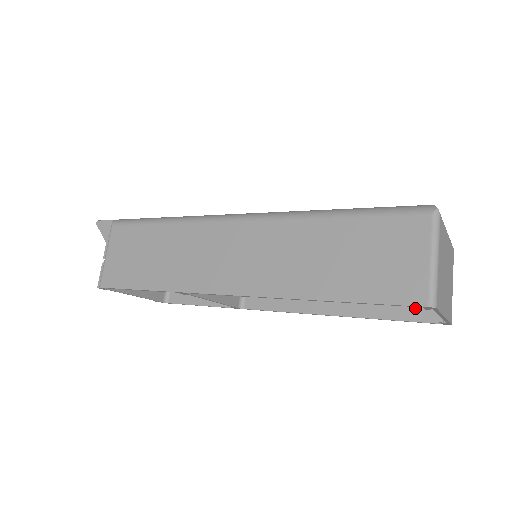
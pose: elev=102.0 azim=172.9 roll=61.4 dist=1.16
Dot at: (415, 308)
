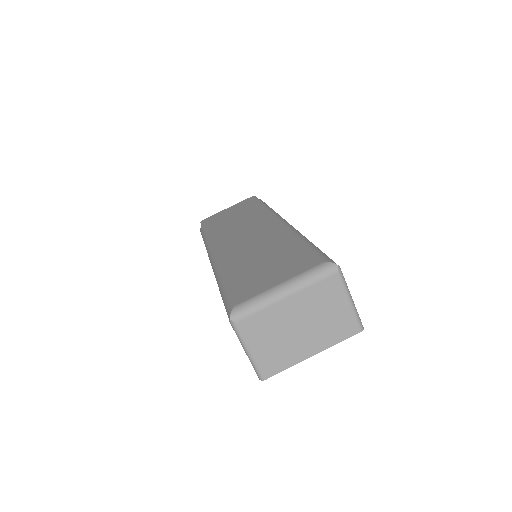
Dot at: occluded
